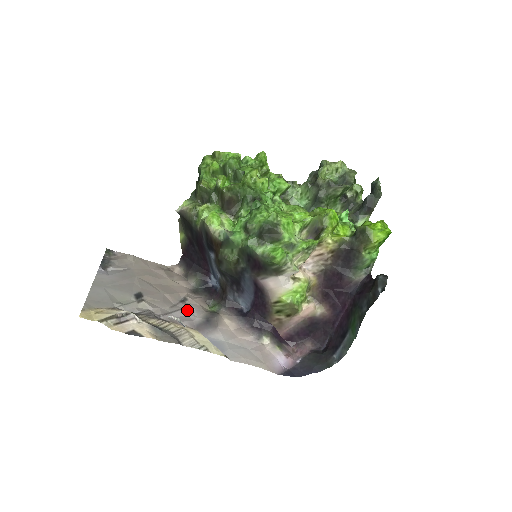
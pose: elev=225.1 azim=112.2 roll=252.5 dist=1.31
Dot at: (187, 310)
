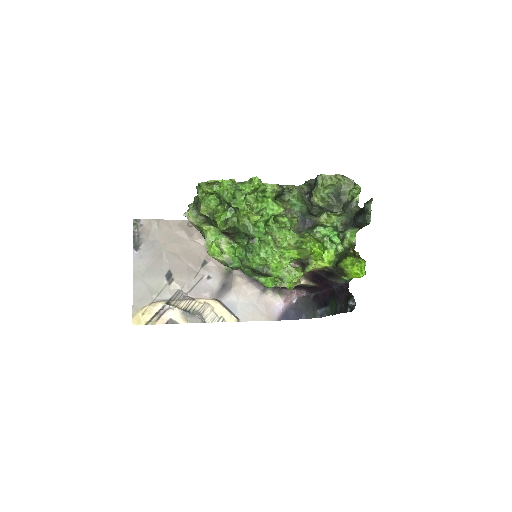
Dot at: (207, 276)
